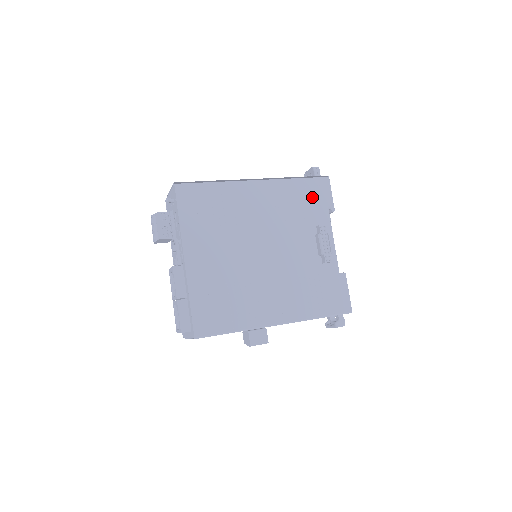
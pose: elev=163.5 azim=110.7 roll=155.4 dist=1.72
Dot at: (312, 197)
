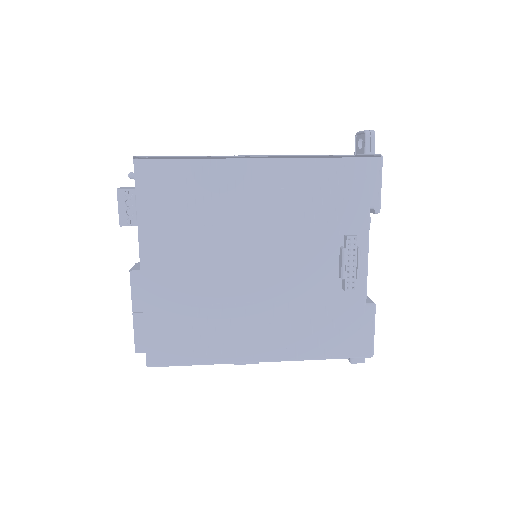
Dot at: (347, 189)
